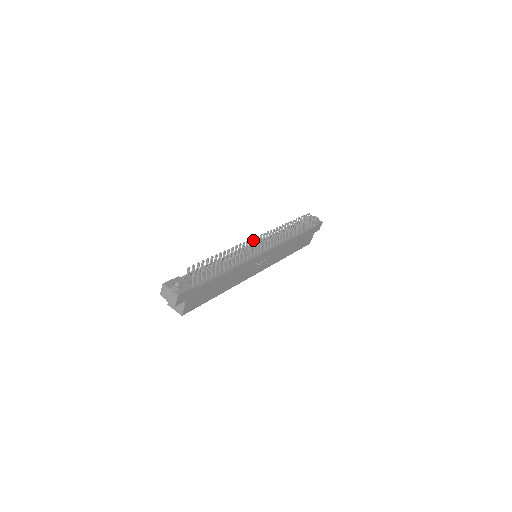
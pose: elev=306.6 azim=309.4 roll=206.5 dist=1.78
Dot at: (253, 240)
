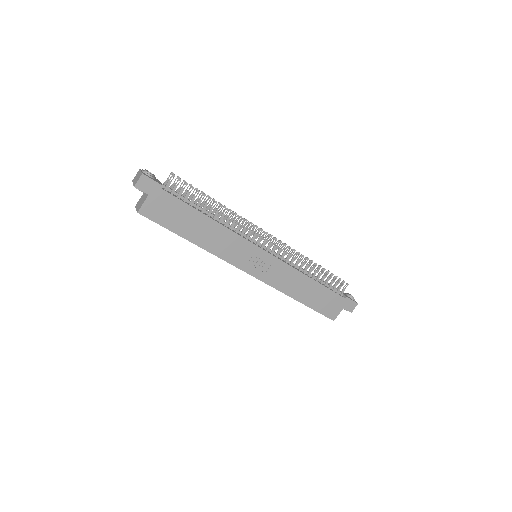
Dot at: (259, 231)
